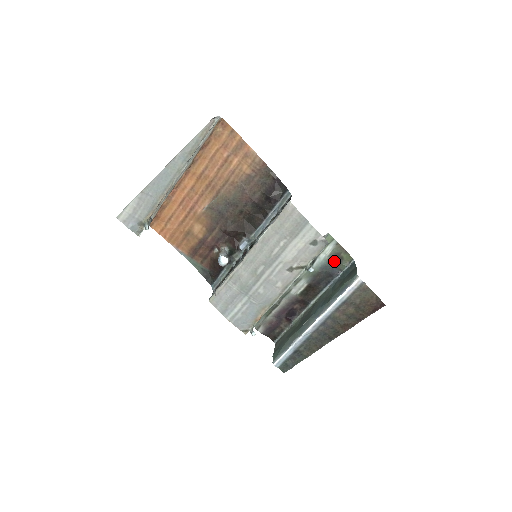
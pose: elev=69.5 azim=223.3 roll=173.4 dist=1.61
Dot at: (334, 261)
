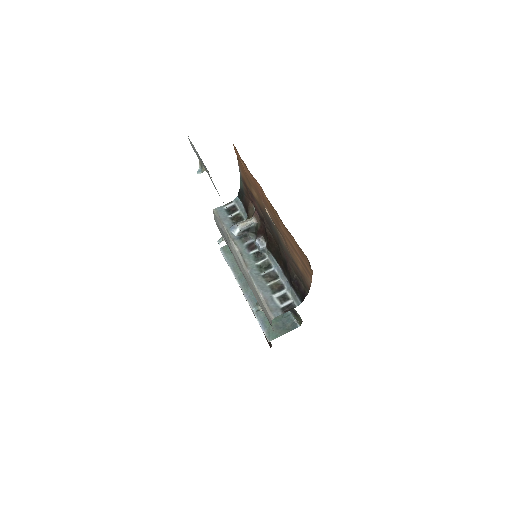
Dot at: (293, 310)
